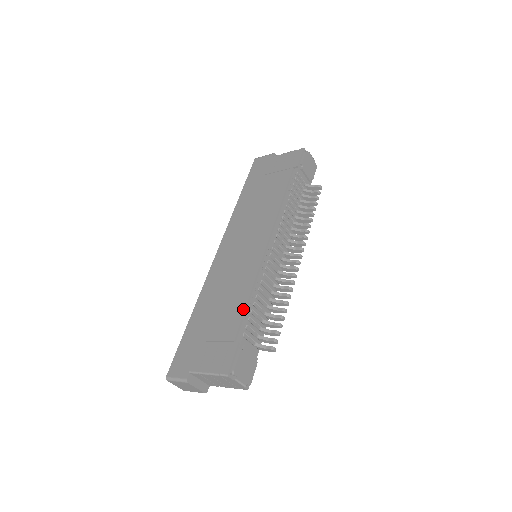
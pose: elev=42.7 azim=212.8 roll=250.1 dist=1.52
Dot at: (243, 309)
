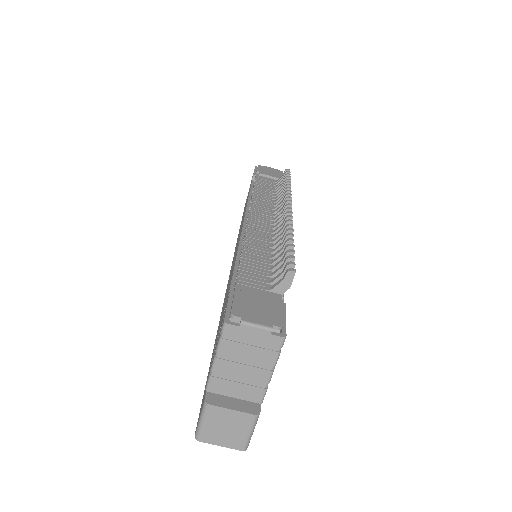
Dot at: occluded
